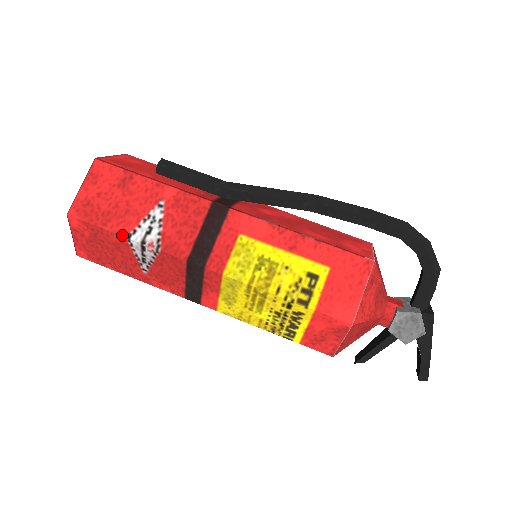
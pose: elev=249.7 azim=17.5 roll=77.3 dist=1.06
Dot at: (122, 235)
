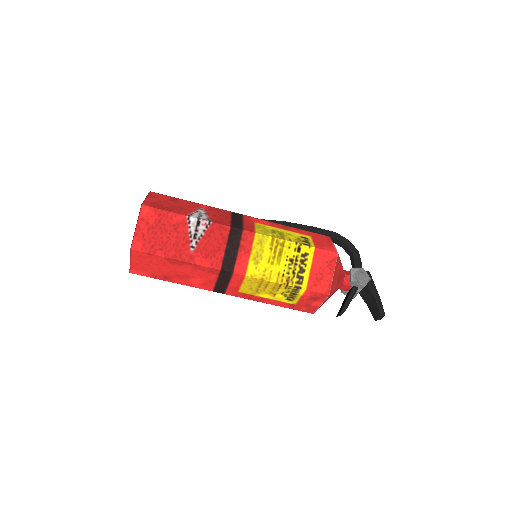
Dot at: (184, 215)
